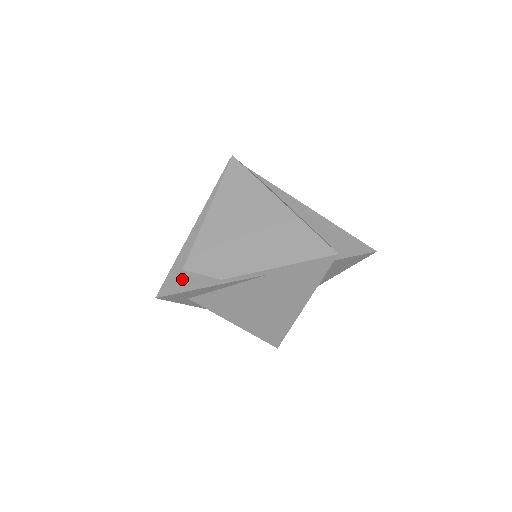
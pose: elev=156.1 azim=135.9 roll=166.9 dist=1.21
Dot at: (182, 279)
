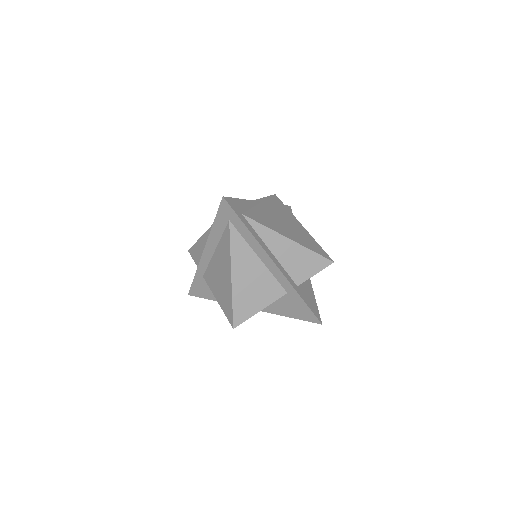
Dot at: occluded
